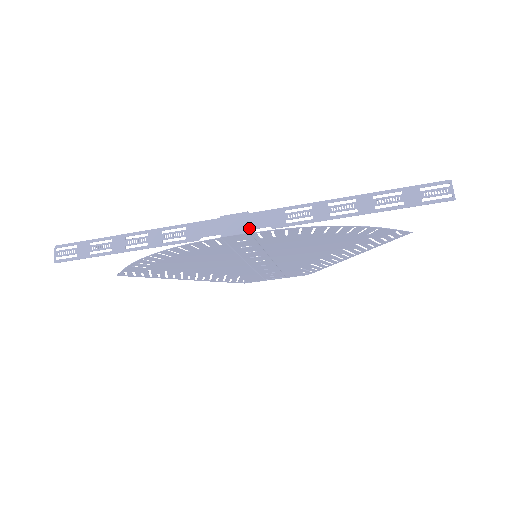
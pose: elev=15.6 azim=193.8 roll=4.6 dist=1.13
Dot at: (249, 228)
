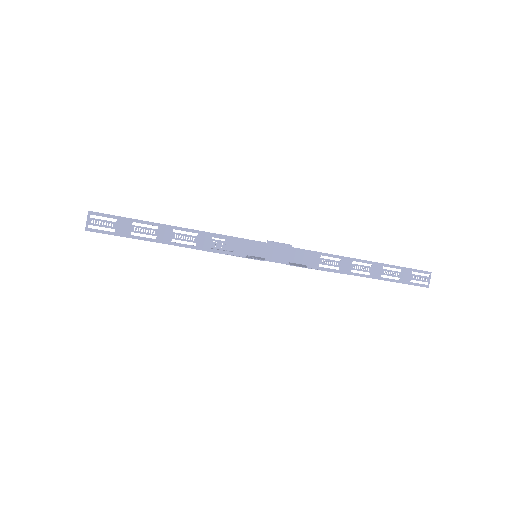
Dot at: (289, 261)
